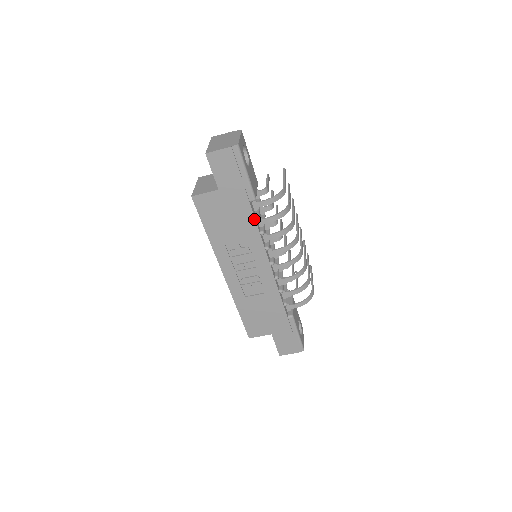
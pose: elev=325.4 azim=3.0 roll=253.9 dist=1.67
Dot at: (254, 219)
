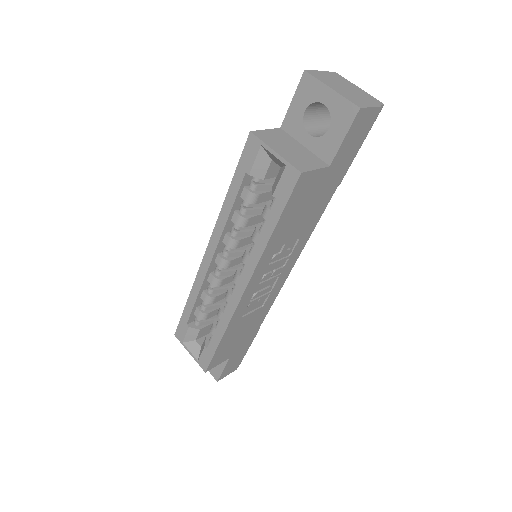
Dot at: (324, 210)
